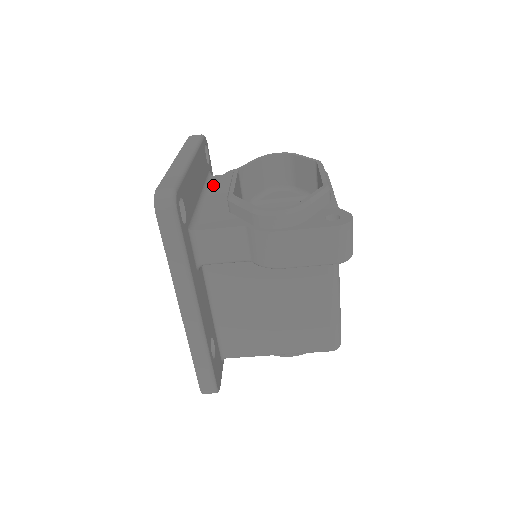
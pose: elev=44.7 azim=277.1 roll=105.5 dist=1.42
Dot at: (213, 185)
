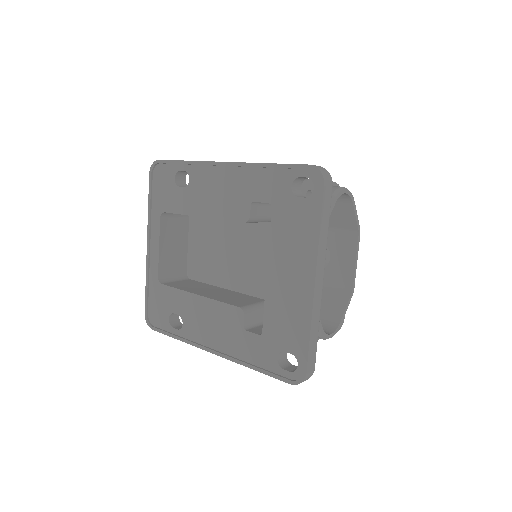
Dot at: occluded
